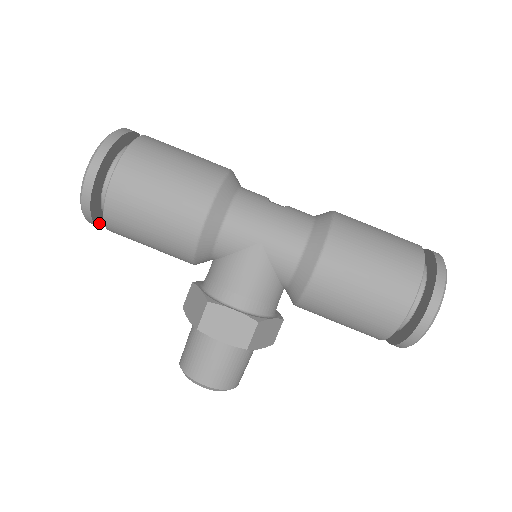
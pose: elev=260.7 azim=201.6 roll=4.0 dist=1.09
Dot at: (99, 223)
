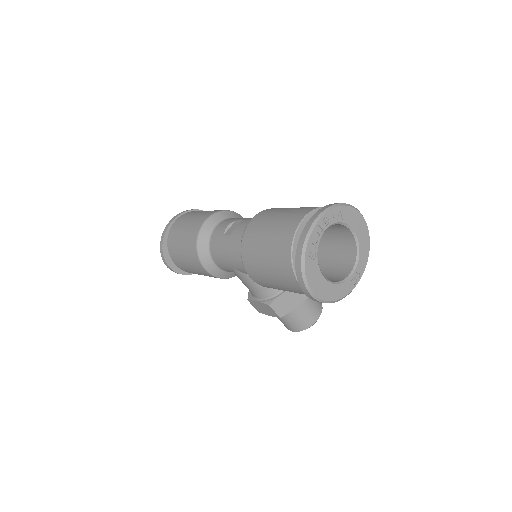
Dot at: occluded
